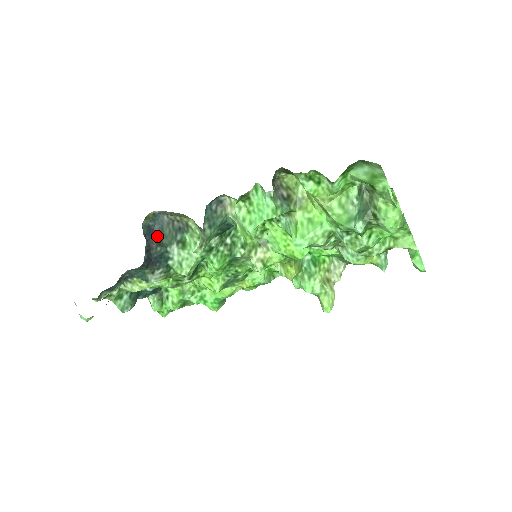
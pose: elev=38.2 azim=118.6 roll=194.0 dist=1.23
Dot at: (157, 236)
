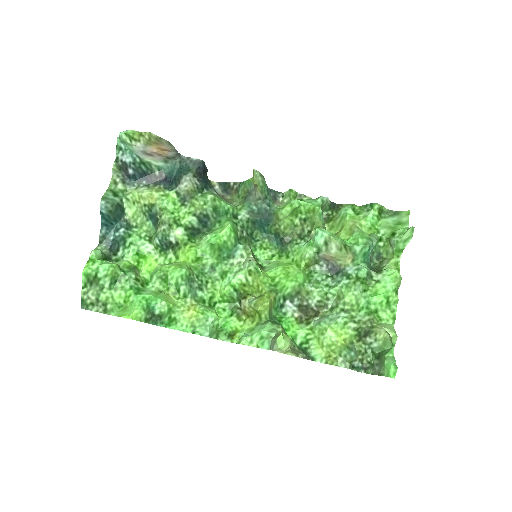
Dot at: occluded
